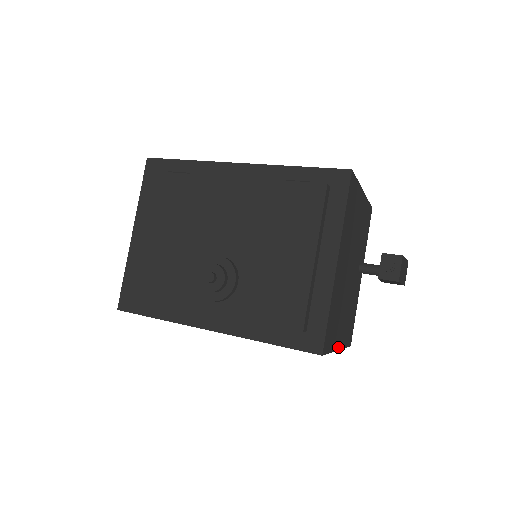
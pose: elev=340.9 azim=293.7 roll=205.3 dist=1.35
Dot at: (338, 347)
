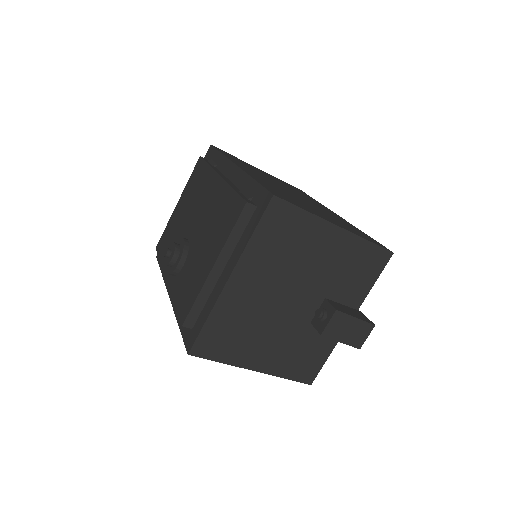
Dot at: (253, 367)
